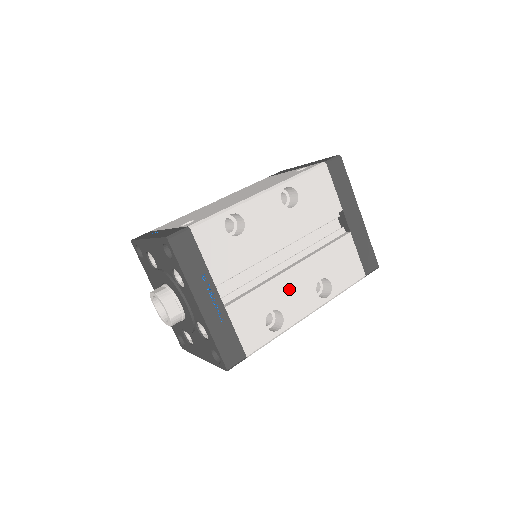
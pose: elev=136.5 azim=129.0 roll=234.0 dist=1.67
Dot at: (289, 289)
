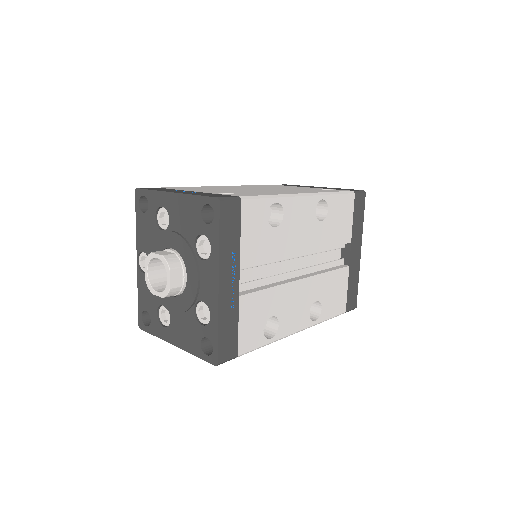
Dot at: (292, 300)
